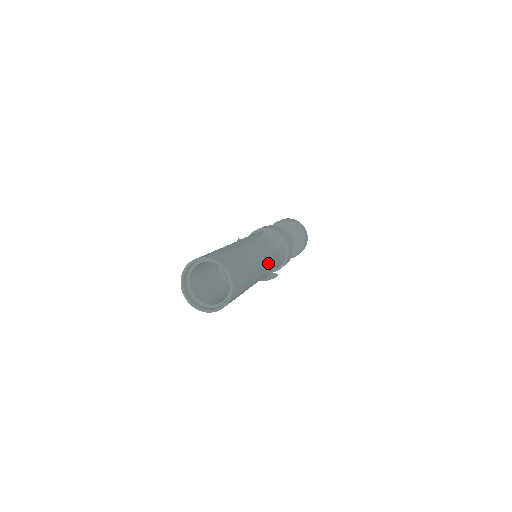
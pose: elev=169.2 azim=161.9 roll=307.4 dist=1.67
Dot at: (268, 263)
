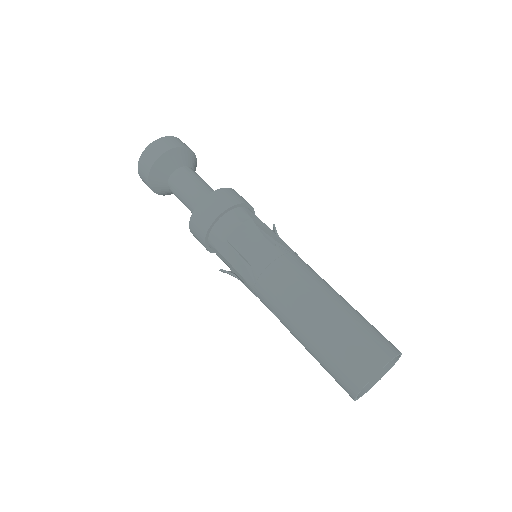
Dot at: (297, 259)
